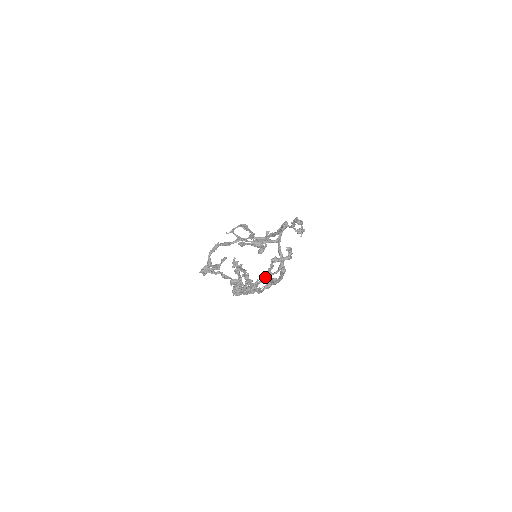
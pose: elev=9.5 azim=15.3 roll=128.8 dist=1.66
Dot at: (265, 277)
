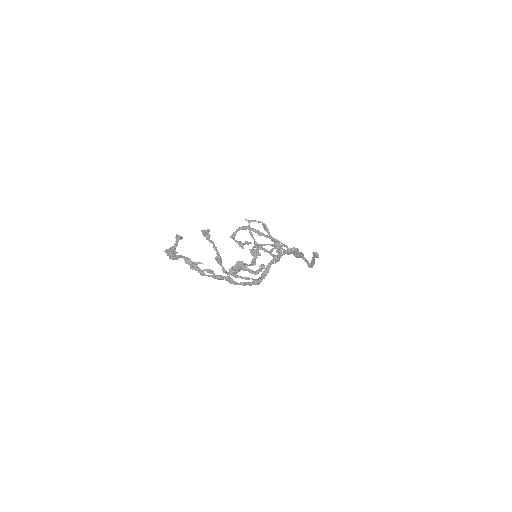
Dot at: (247, 277)
